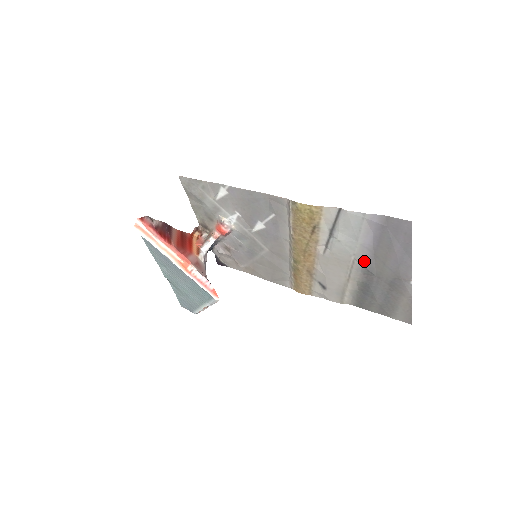
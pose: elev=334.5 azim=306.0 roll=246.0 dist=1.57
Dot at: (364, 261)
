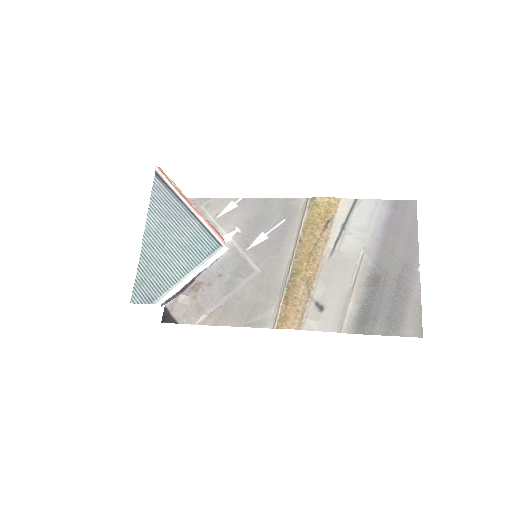
Dot at: (373, 255)
